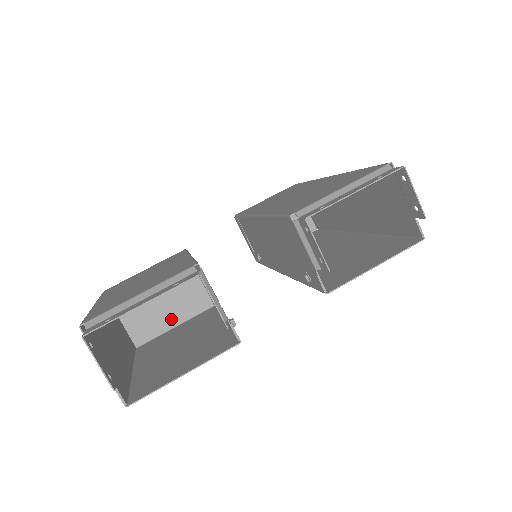
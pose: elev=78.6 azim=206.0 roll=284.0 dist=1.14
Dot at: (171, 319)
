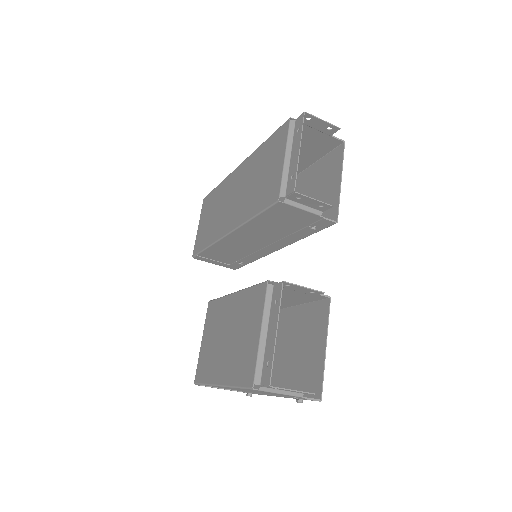
Dot at: occluded
